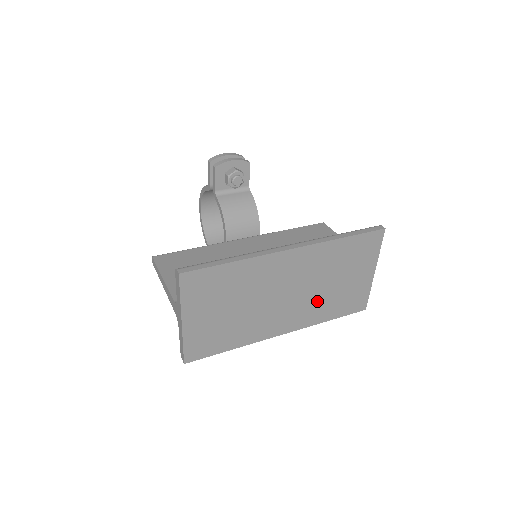
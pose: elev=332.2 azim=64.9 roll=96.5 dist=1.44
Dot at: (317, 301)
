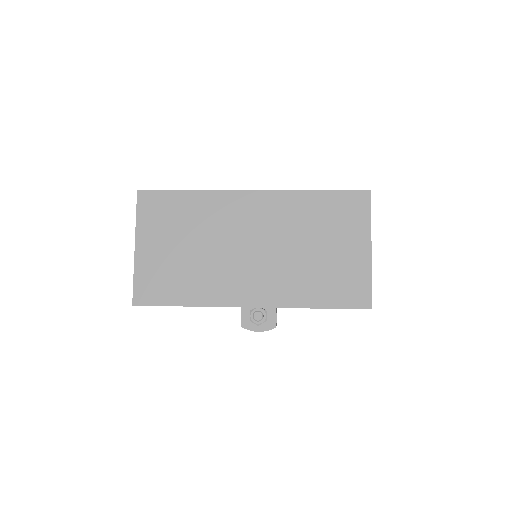
Dot at: (293, 270)
